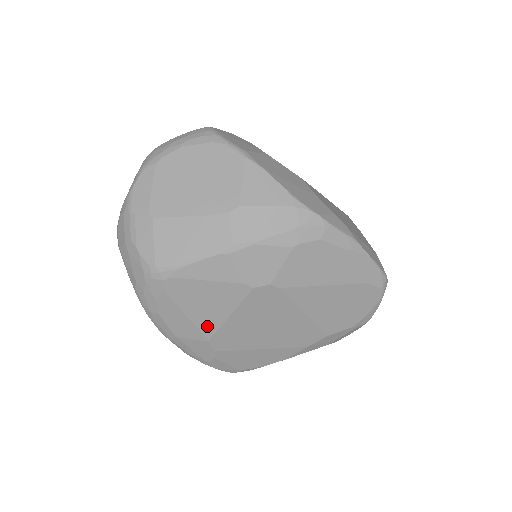
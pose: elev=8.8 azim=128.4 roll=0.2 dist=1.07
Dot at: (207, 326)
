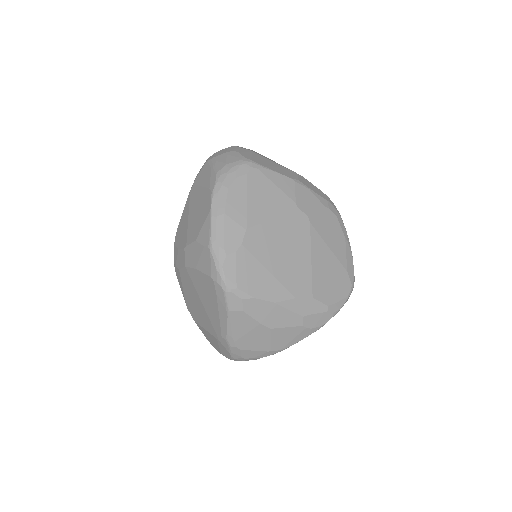
Dot at: (254, 216)
